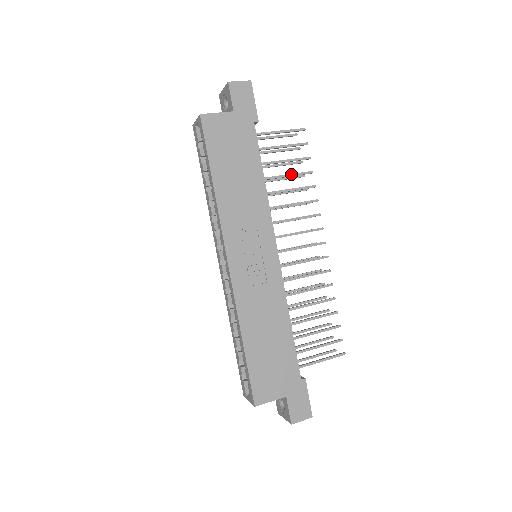
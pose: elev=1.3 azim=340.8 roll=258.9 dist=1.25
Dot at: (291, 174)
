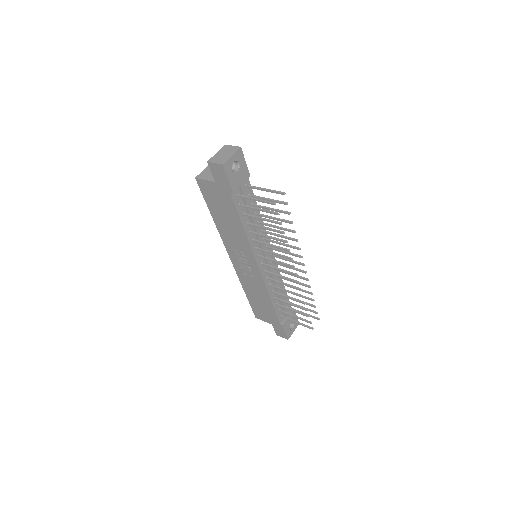
Dot at: (267, 229)
